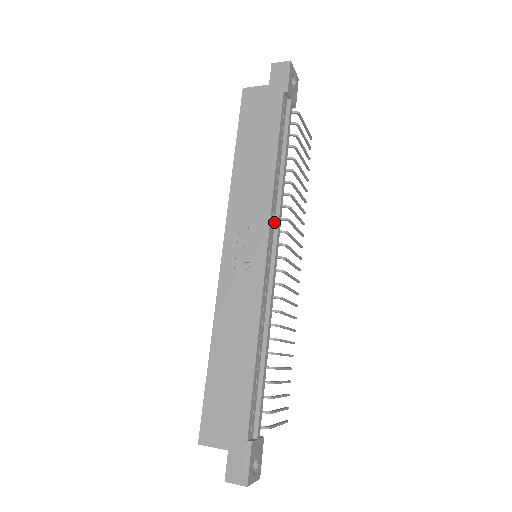
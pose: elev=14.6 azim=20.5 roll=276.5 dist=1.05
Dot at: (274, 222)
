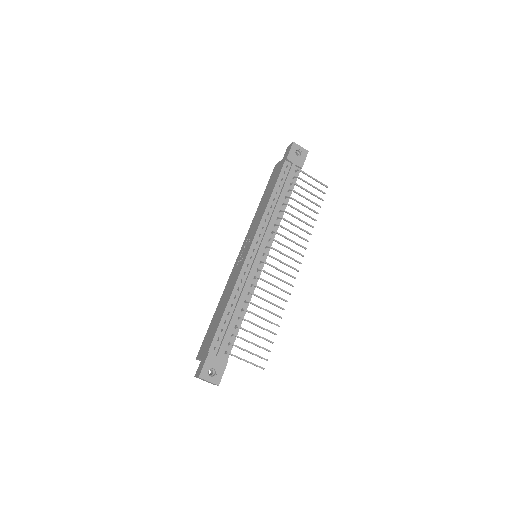
Dot at: (264, 233)
